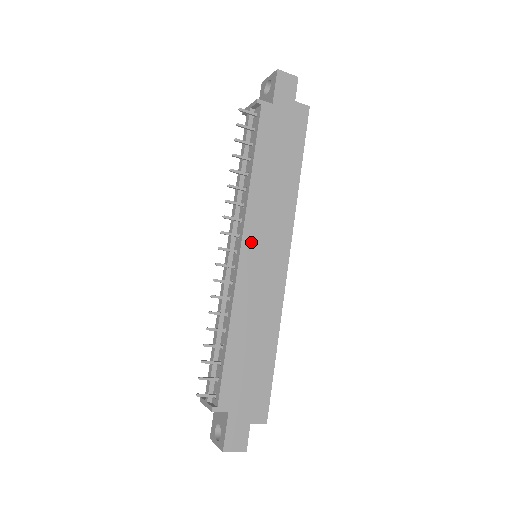
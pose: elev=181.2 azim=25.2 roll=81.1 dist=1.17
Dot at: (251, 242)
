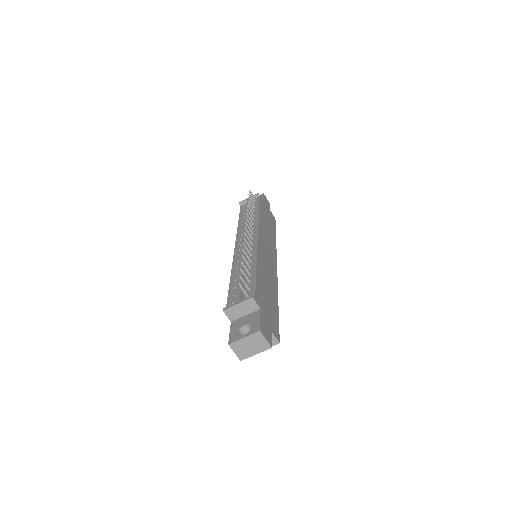
Dot at: (262, 238)
